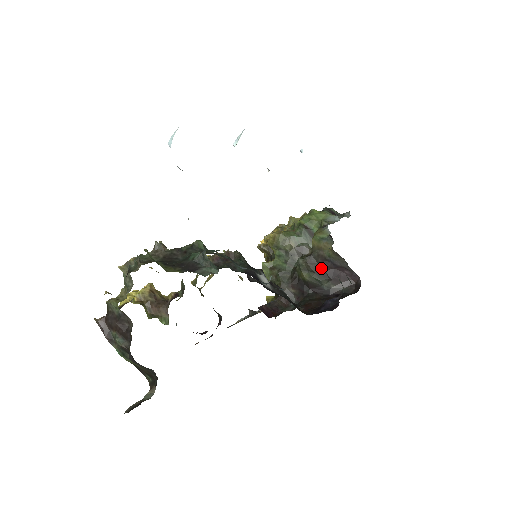
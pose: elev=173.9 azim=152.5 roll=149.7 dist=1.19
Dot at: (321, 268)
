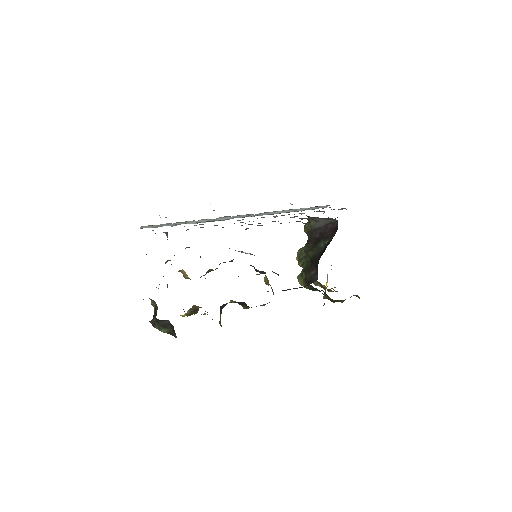
Dot at: (315, 239)
